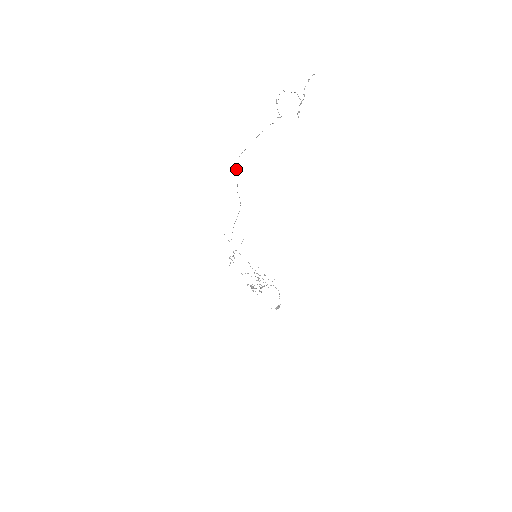
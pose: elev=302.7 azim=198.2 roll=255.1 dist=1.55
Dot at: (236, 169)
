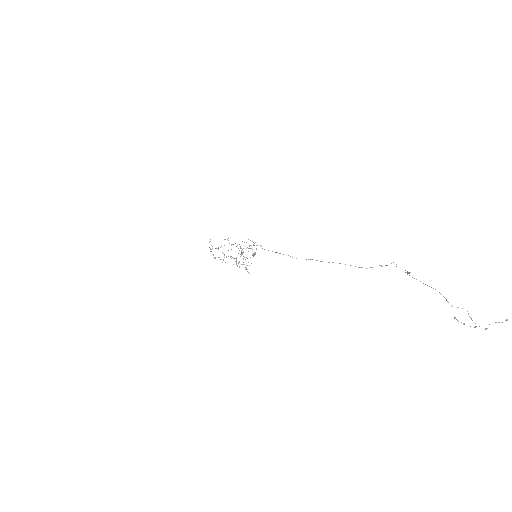
Dot at: occluded
